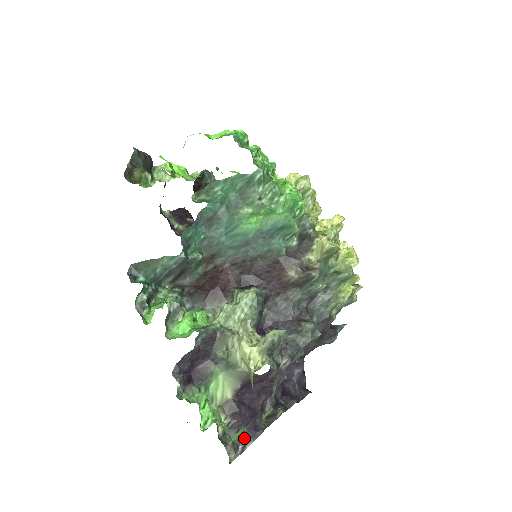
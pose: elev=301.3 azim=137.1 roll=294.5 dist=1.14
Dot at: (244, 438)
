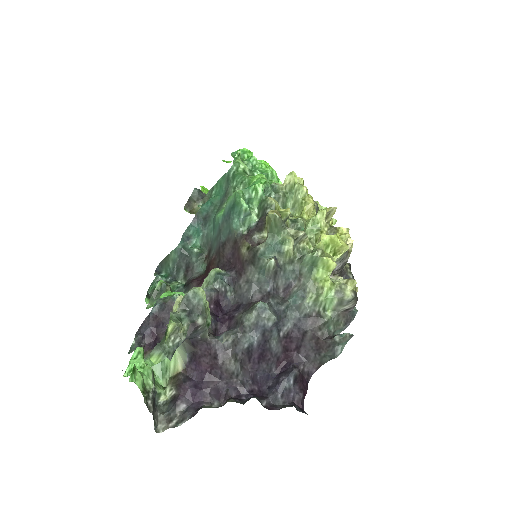
Dot at: (182, 414)
